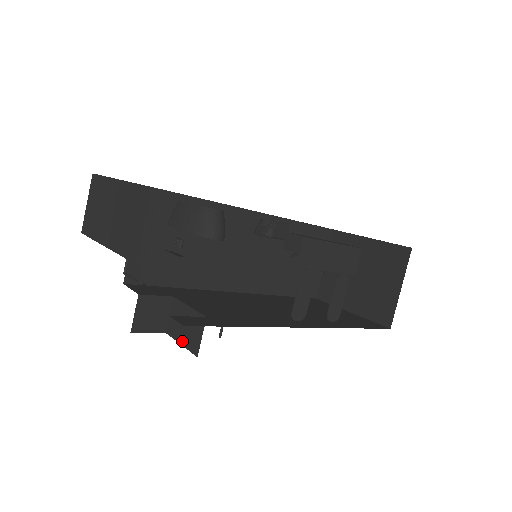
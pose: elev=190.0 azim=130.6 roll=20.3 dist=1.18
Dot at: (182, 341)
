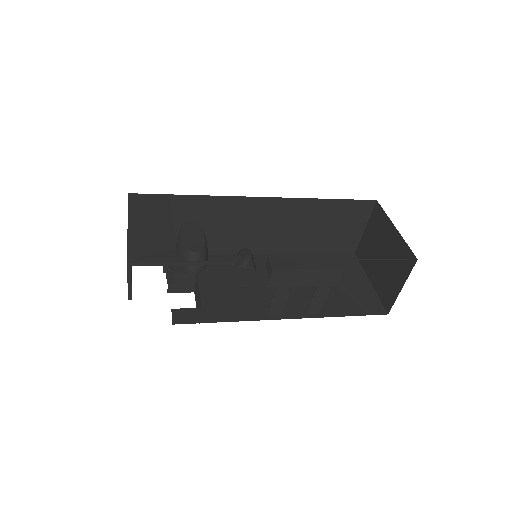
Dot at: occluded
